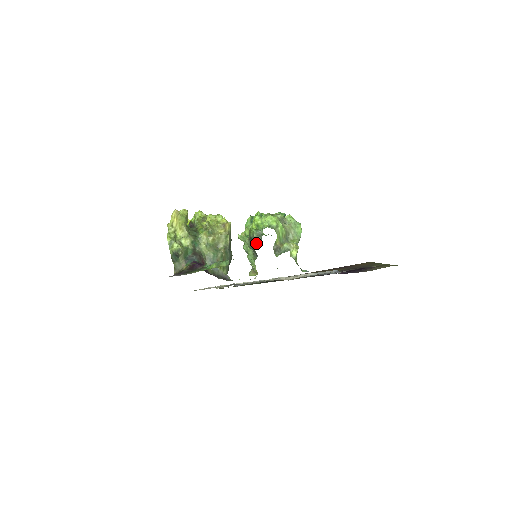
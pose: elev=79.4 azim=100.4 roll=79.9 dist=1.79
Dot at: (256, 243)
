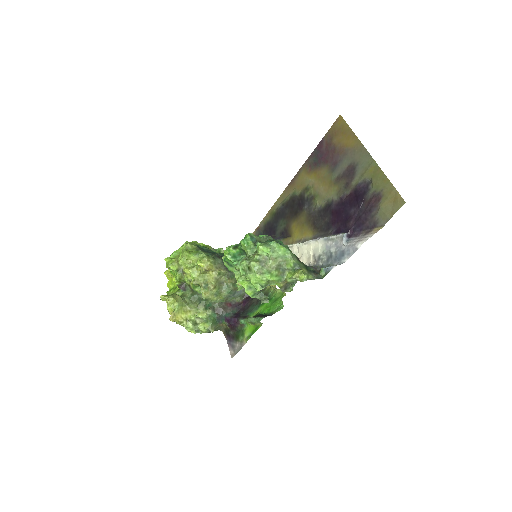
Dot at: (265, 301)
